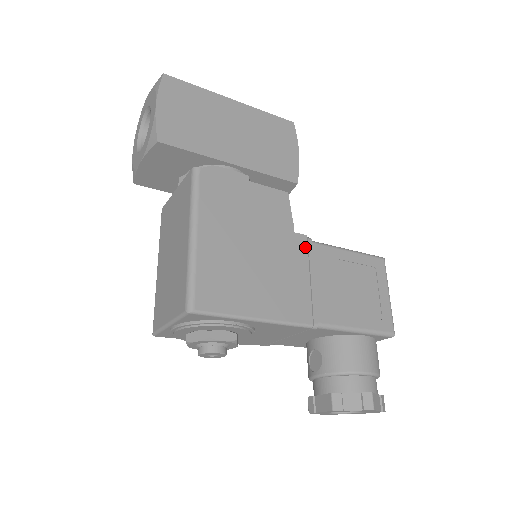
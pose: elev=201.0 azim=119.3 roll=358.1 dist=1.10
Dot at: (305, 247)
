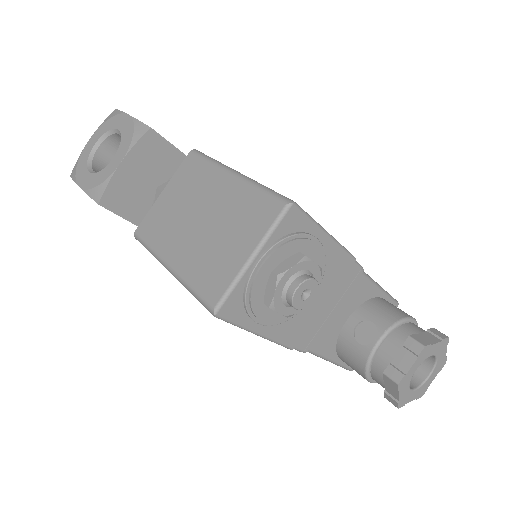
Dot at: occluded
